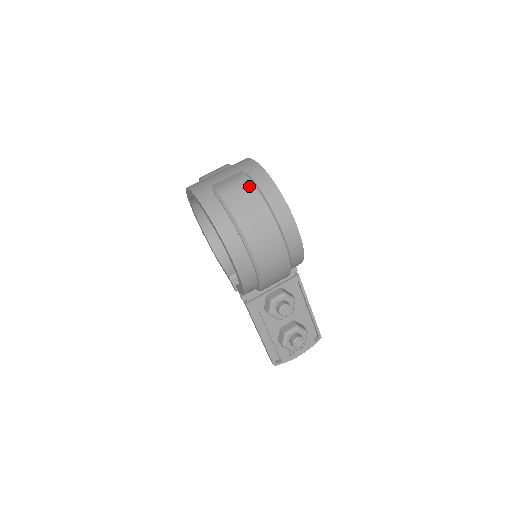
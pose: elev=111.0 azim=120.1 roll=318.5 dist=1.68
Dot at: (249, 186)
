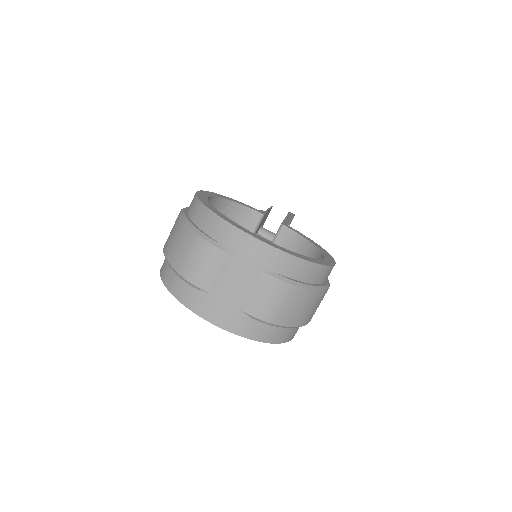
Dot at: (294, 293)
